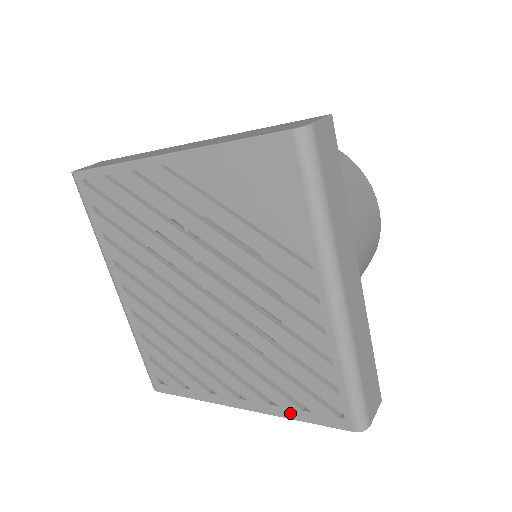
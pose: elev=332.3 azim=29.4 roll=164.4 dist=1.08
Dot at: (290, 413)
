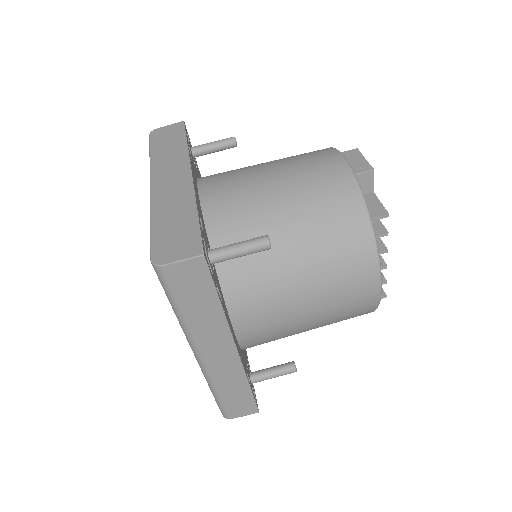
Dot at: occluded
